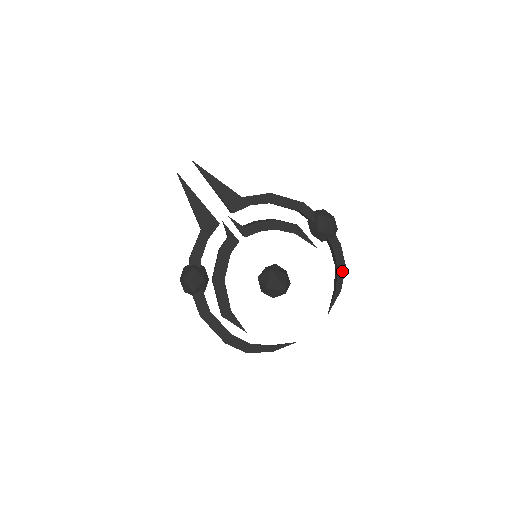
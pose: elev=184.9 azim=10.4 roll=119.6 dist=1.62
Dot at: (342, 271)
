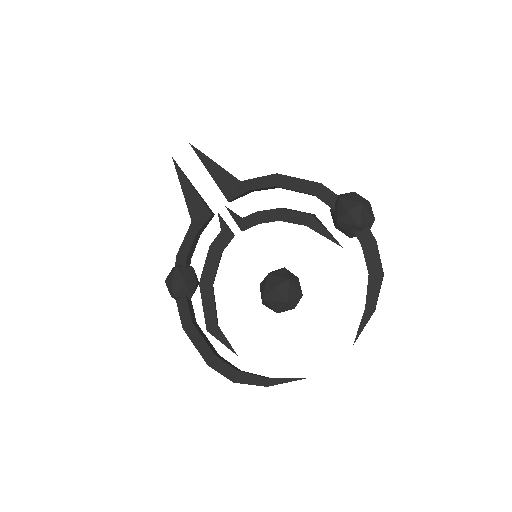
Dot at: (377, 281)
